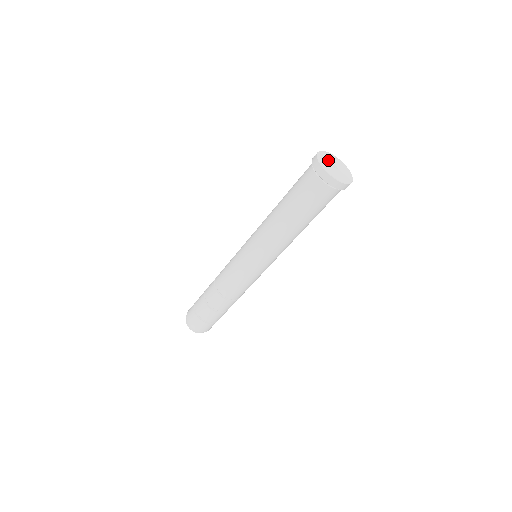
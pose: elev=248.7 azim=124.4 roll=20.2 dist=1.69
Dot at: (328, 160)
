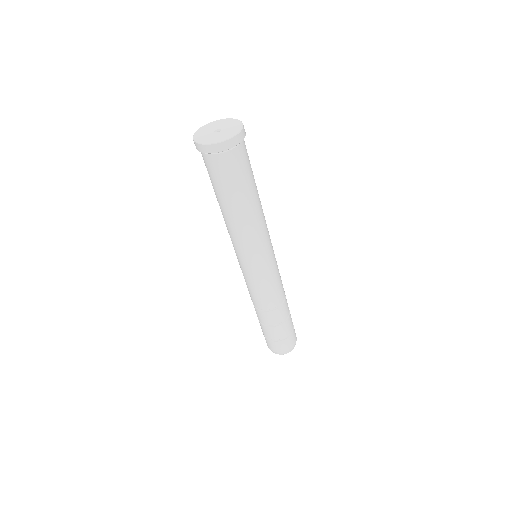
Dot at: (207, 133)
